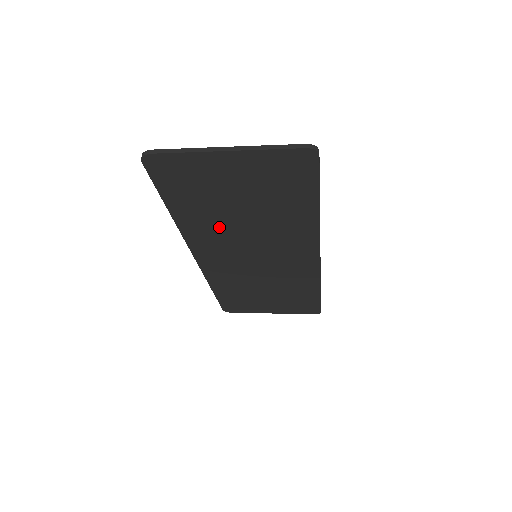
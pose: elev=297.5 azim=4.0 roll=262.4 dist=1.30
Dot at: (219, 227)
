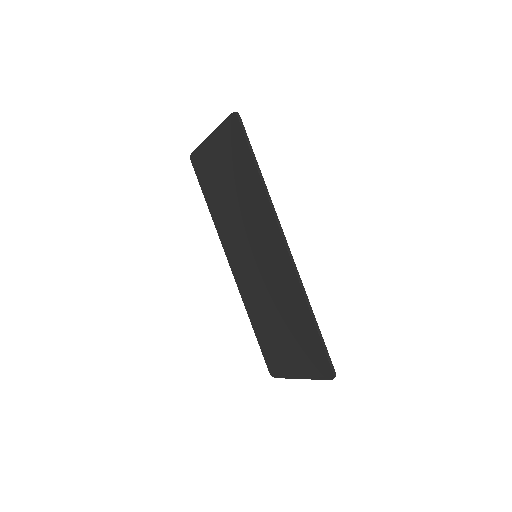
Dot at: (228, 217)
